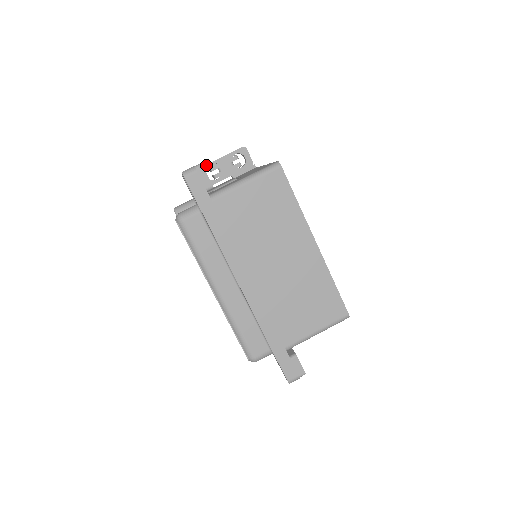
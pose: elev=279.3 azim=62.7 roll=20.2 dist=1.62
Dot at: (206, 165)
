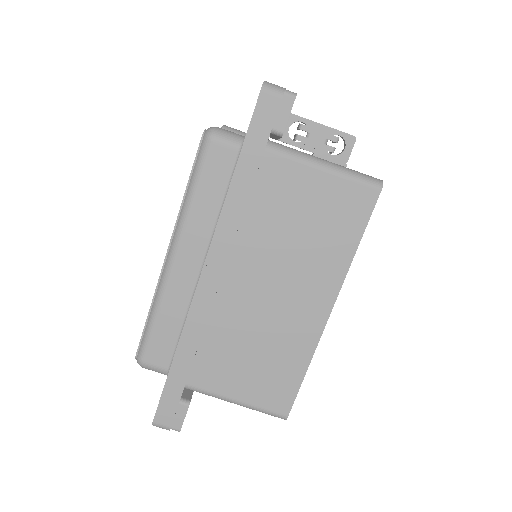
Dot at: (300, 117)
